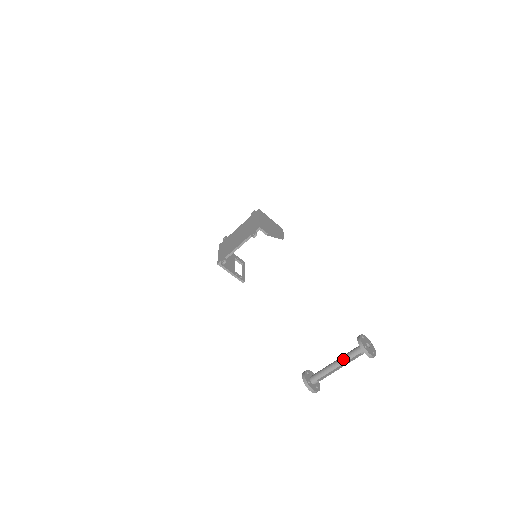
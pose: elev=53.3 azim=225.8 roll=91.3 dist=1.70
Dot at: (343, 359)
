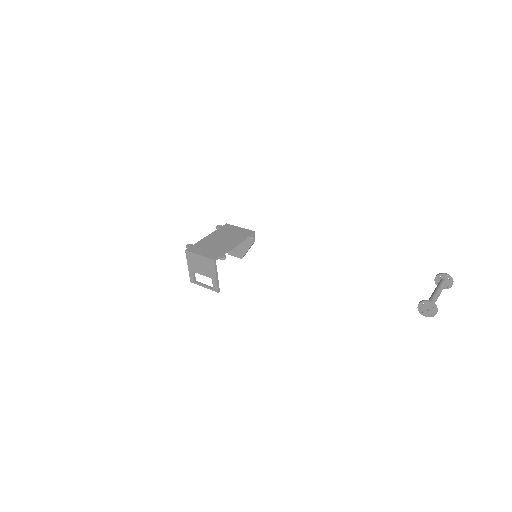
Dot at: (440, 288)
